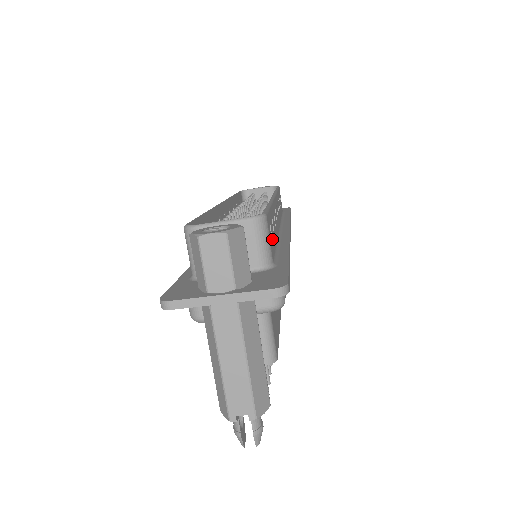
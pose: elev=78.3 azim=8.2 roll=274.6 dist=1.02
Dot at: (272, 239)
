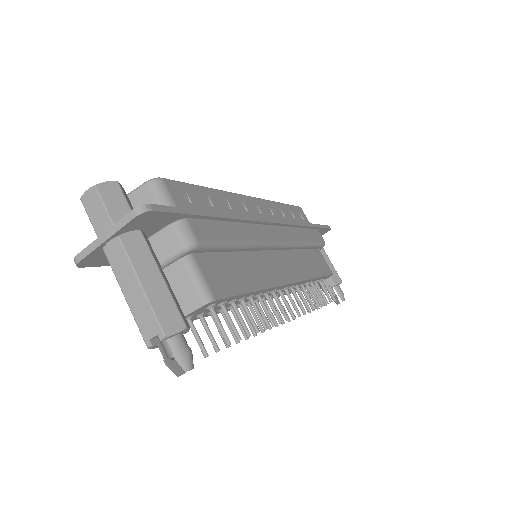
Dot at: (192, 203)
